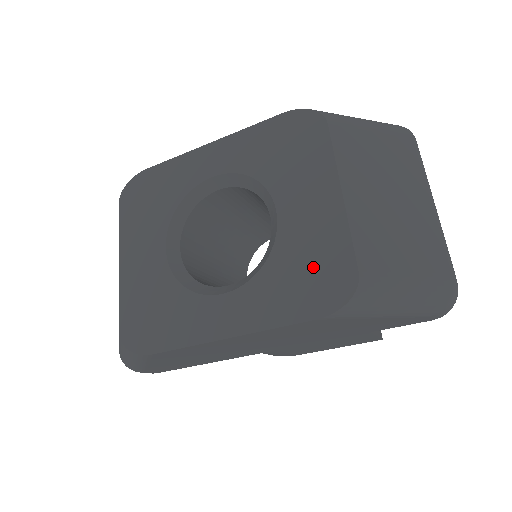
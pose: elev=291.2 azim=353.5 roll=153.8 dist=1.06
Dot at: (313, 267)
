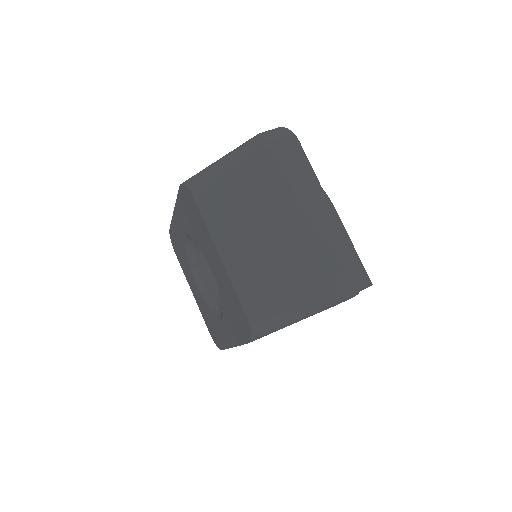
Dot at: (233, 308)
